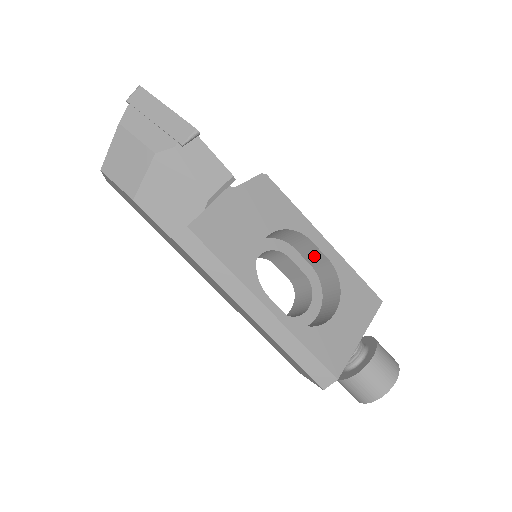
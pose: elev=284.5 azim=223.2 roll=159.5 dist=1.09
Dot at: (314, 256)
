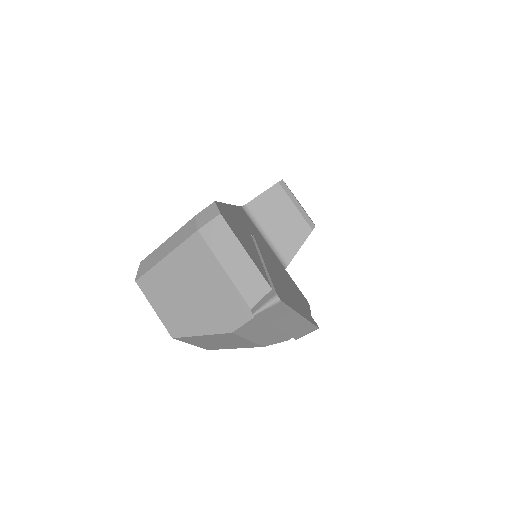
Dot at: occluded
